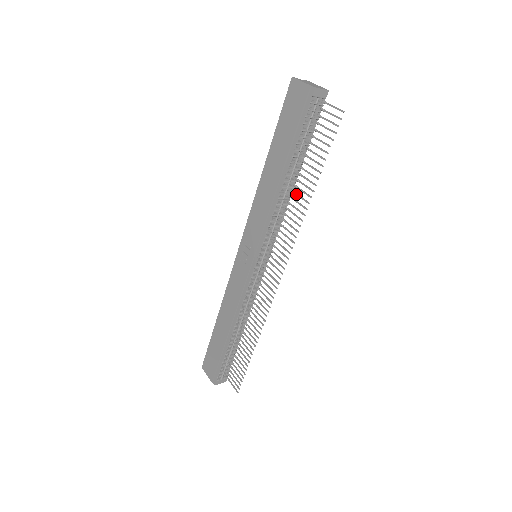
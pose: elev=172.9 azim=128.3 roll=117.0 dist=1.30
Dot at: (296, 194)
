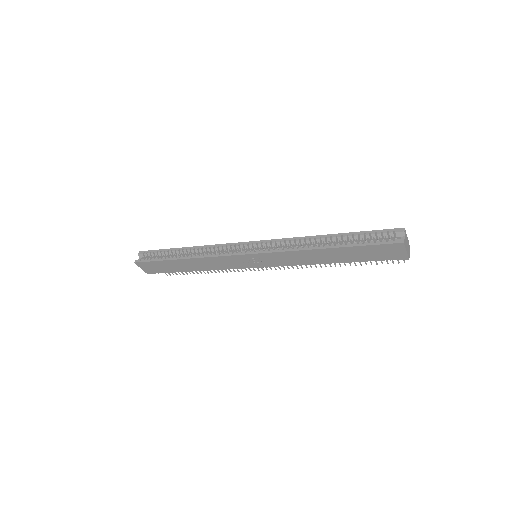
Dot at: occluded
